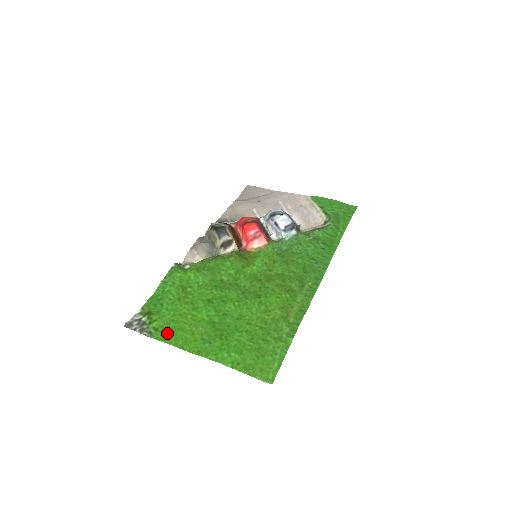
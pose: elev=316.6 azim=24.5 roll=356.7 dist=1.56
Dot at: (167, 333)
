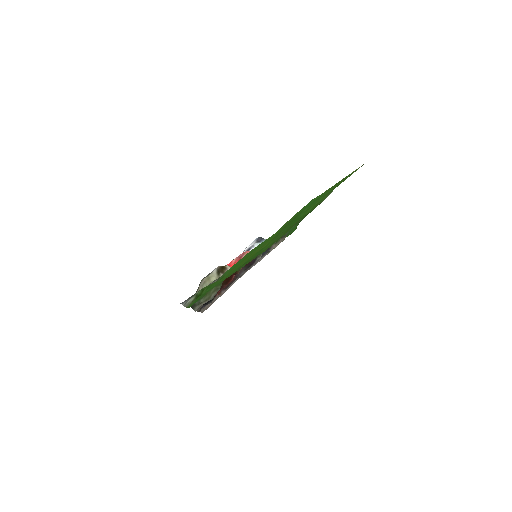
Dot at: (236, 265)
